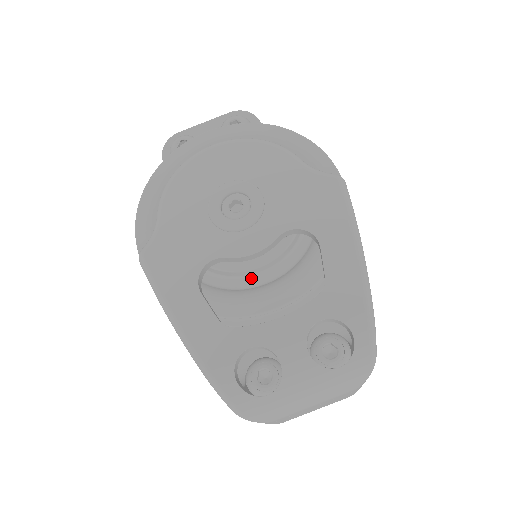
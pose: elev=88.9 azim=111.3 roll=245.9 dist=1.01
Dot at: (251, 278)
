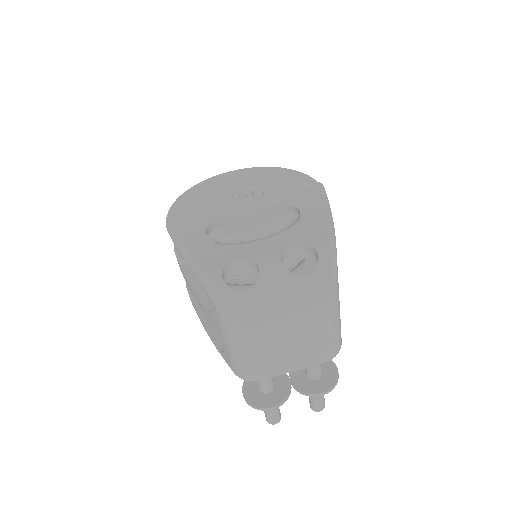
Dot at: (247, 239)
